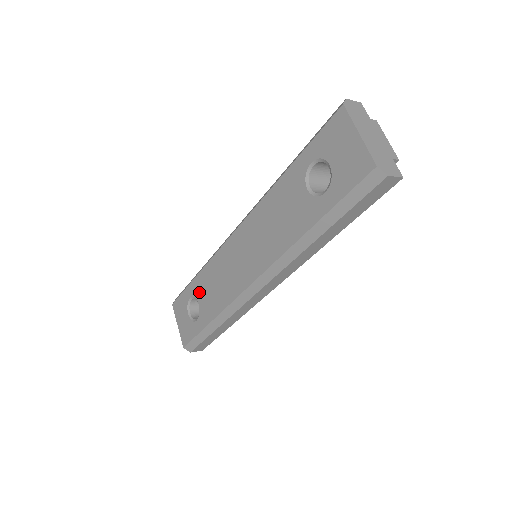
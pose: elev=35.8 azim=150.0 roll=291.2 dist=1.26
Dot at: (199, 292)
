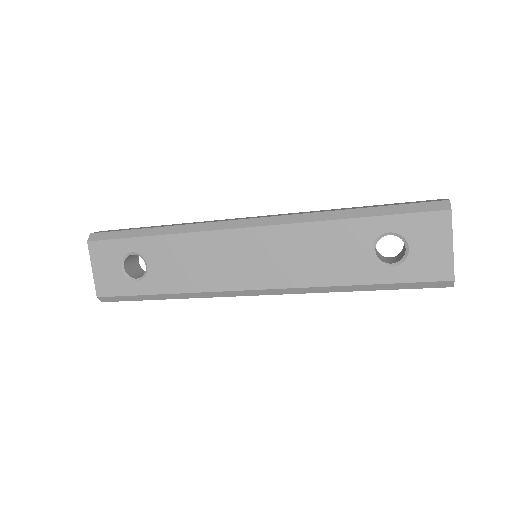
Dot at: (154, 255)
